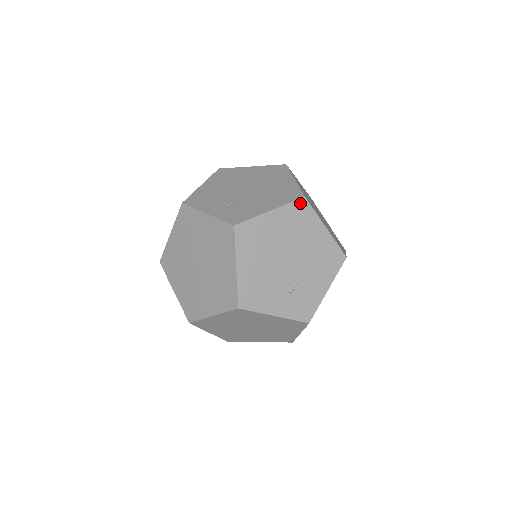
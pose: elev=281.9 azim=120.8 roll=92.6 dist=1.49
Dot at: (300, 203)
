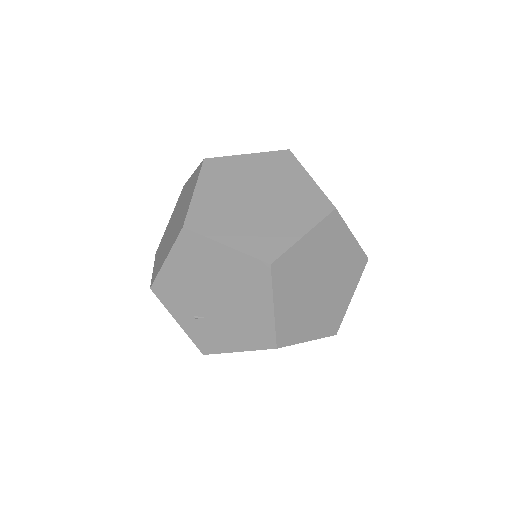
Dot at: (272, 348)
